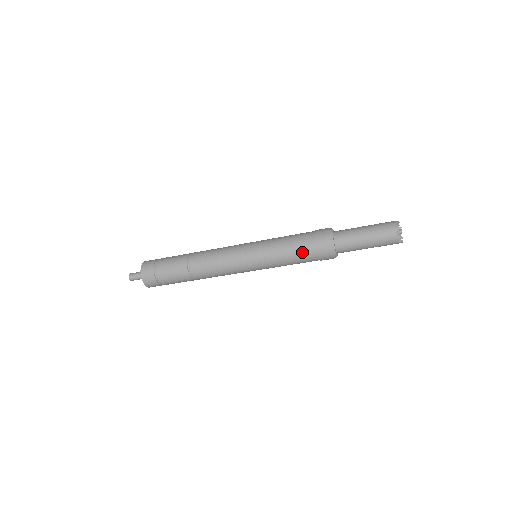
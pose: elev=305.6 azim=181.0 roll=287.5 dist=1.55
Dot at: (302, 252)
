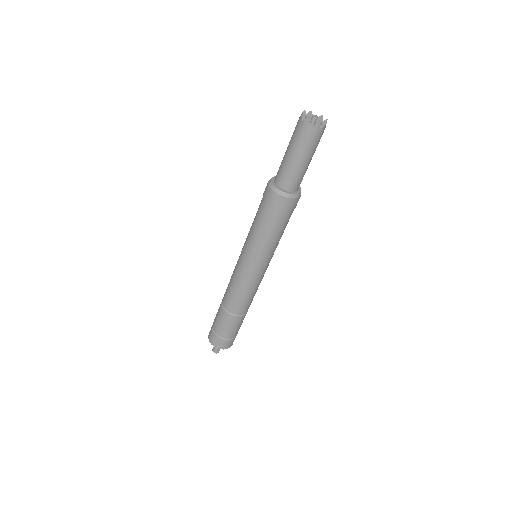
Dot at: (258, 209)
